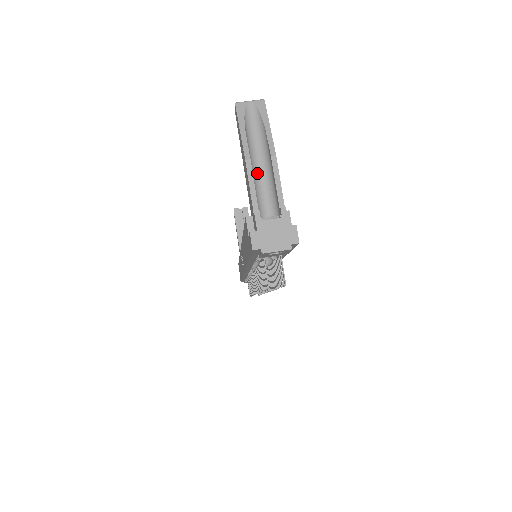
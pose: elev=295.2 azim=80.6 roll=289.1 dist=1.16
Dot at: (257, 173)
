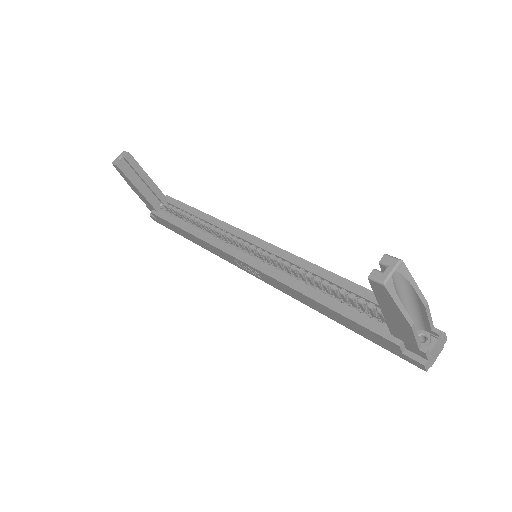
Dot at: occluded
